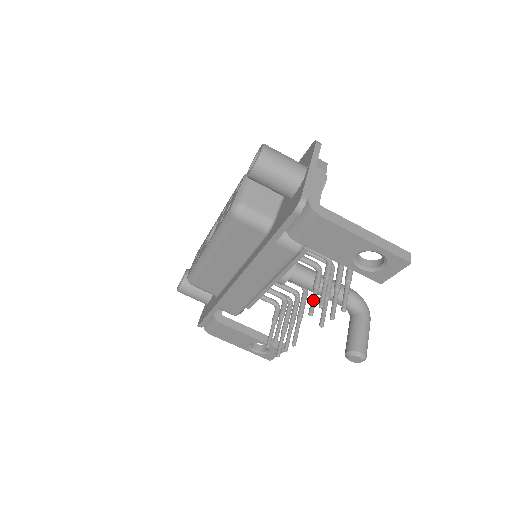
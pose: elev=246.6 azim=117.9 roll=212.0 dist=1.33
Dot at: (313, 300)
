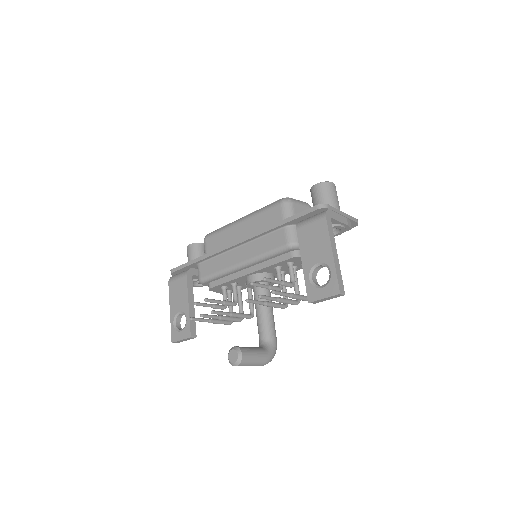
Dot at: (261, 284)
